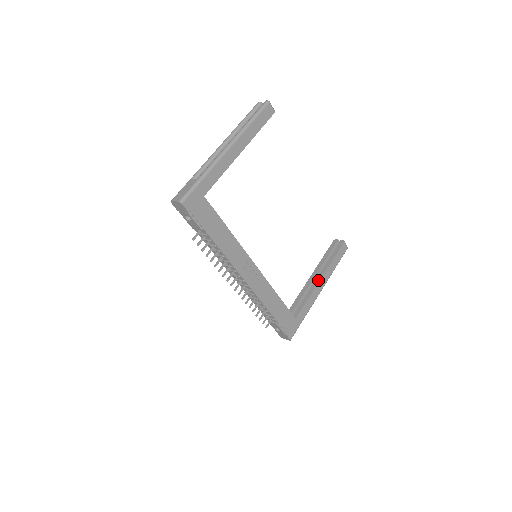
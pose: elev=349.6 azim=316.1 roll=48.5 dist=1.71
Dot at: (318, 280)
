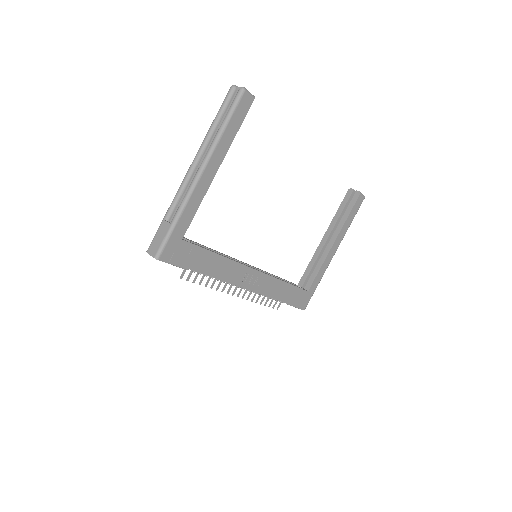
Dot at: (331, 245)
